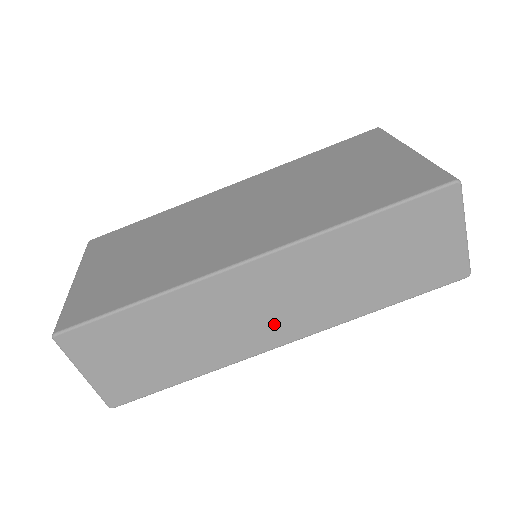
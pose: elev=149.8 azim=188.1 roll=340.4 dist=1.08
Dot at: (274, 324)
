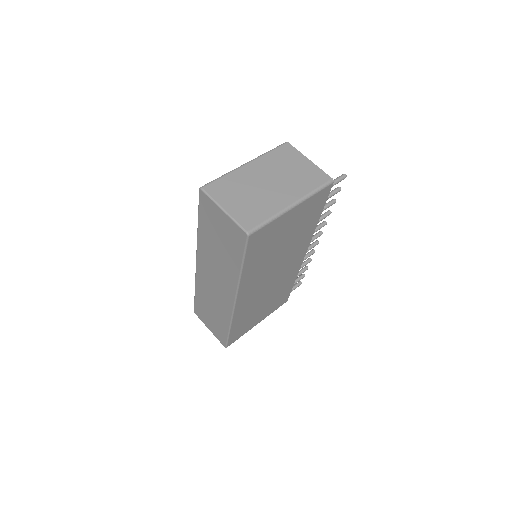
Dot at: (223, 292)
